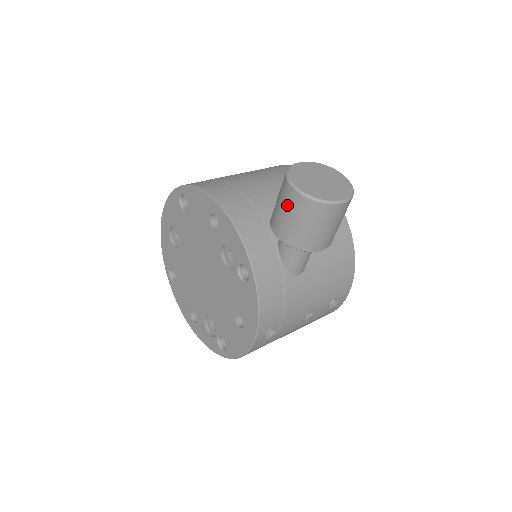
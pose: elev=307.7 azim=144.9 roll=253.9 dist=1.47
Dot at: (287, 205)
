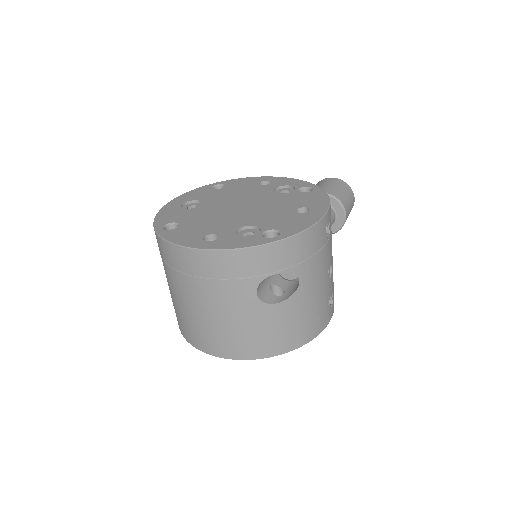
Dot at: (328, 182)
